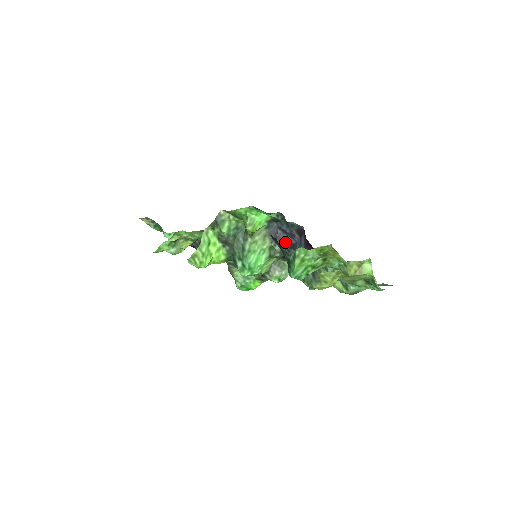
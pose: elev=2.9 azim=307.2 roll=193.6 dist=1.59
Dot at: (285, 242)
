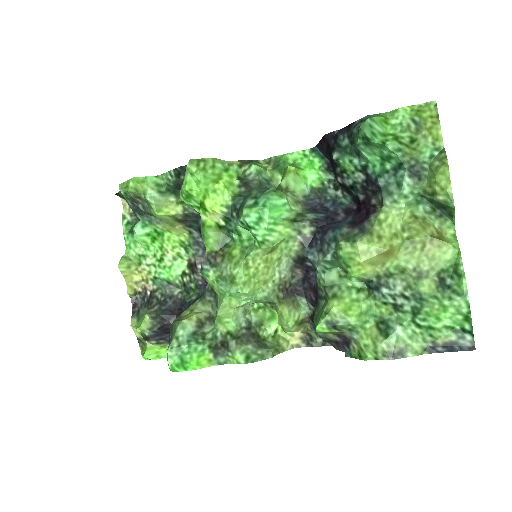
Dot at: (323, 216)
